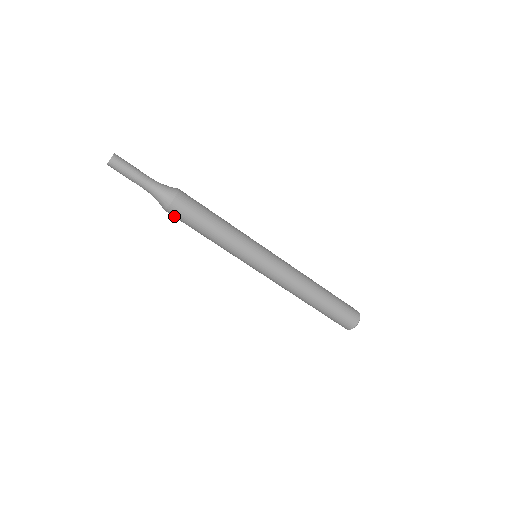
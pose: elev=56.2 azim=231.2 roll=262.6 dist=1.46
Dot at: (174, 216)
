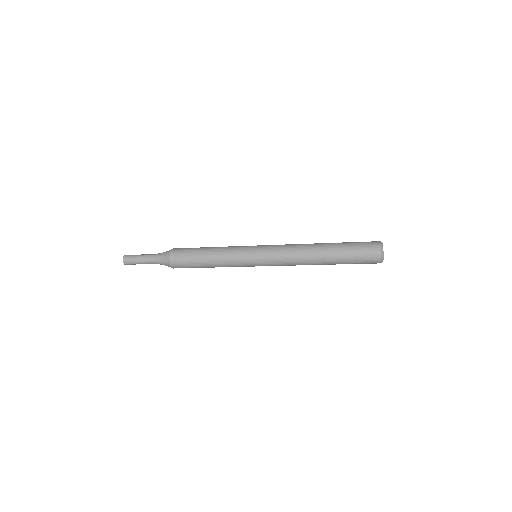
Dot at: occluded
